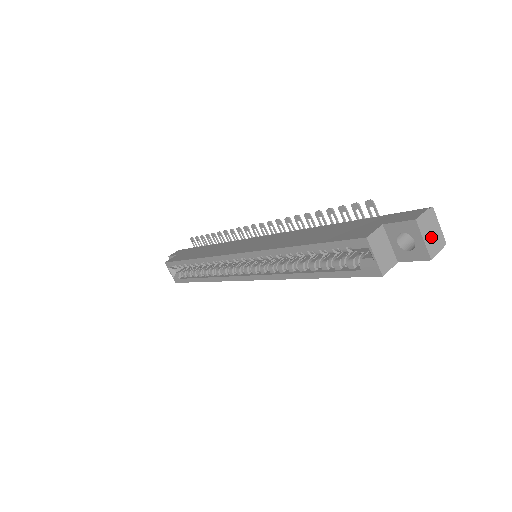
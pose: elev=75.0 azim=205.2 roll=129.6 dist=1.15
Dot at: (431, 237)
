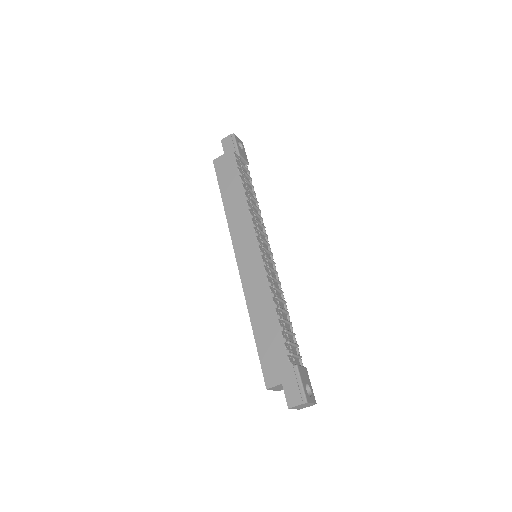
Dot at: (302, 407)
